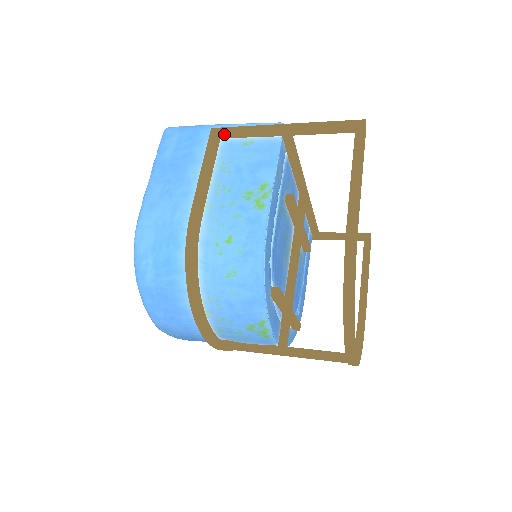
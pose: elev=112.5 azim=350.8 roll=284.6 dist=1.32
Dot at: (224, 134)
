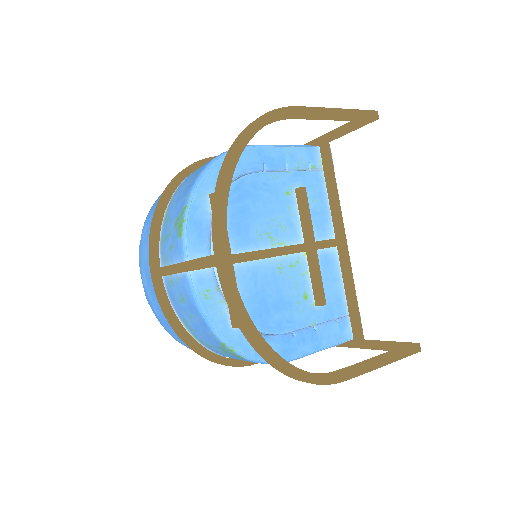
Dot at: occluded
